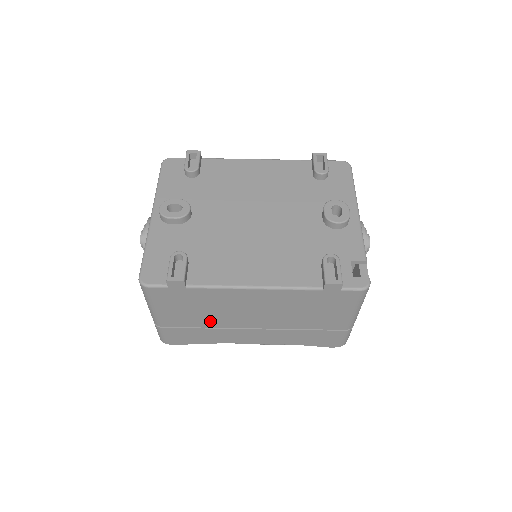
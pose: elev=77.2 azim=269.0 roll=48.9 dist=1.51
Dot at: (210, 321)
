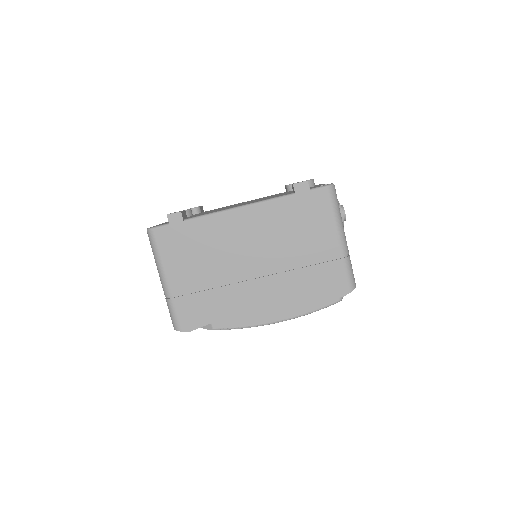
Dot at: (214, 274)
